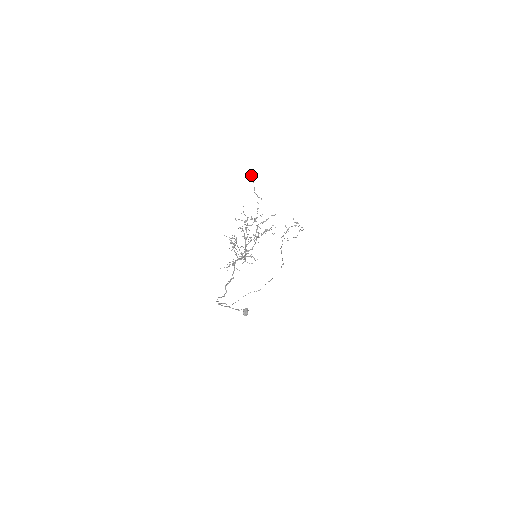
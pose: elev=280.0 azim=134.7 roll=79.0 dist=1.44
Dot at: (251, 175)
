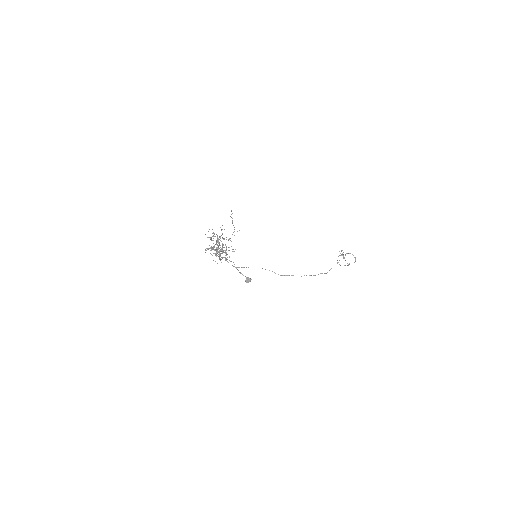
Dot at: occluded
